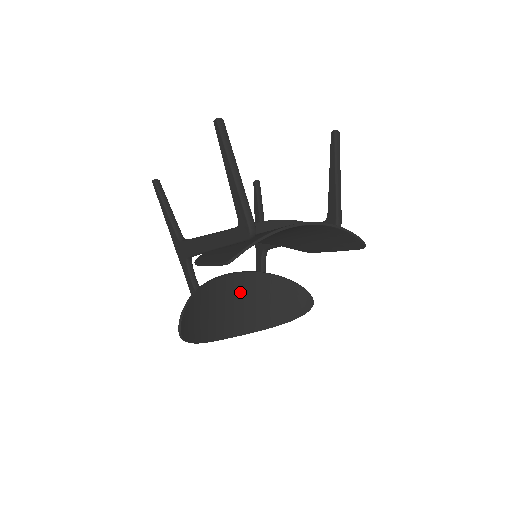
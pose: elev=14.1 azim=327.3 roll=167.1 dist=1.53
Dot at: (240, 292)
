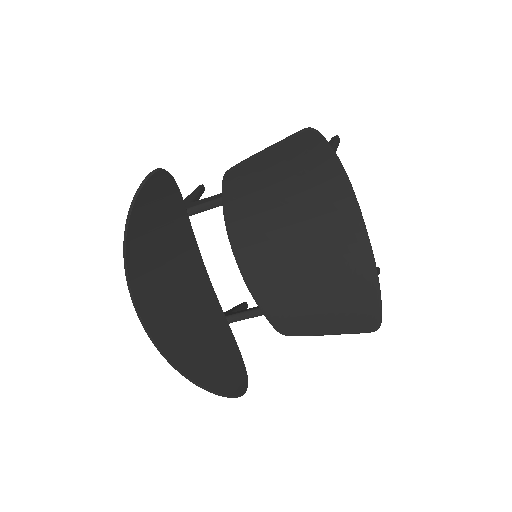
Dot at: (190, 288)
